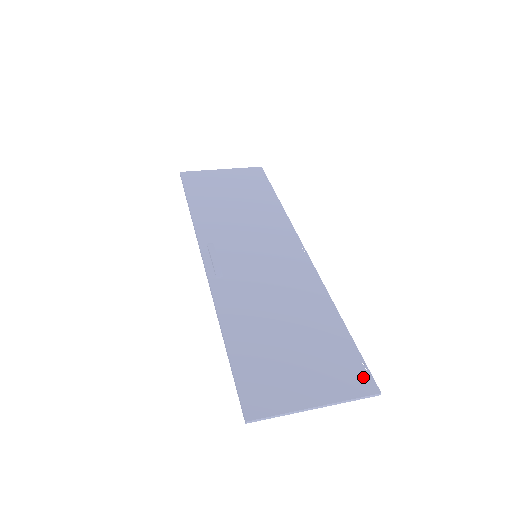
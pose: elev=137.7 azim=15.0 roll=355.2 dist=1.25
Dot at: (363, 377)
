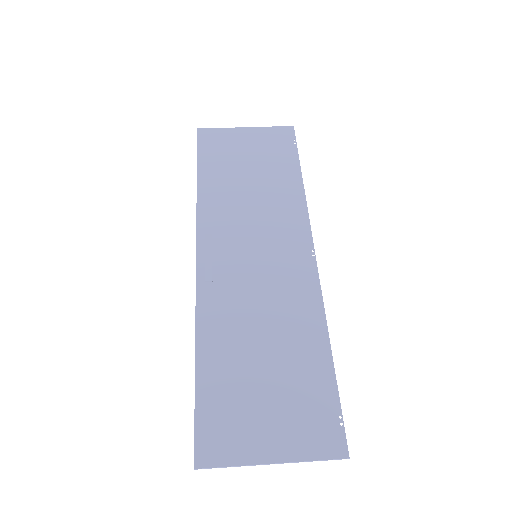
Dot at: (335, 434)
